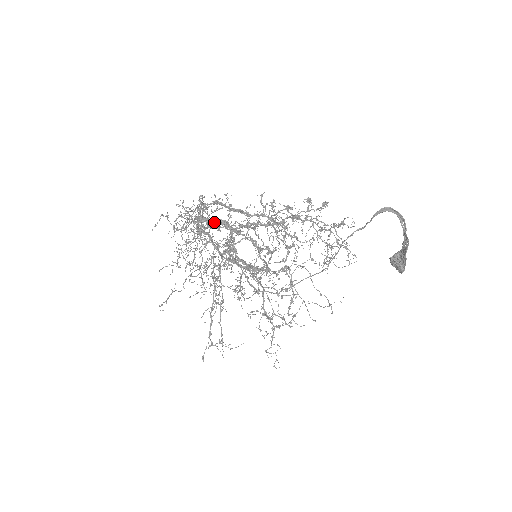
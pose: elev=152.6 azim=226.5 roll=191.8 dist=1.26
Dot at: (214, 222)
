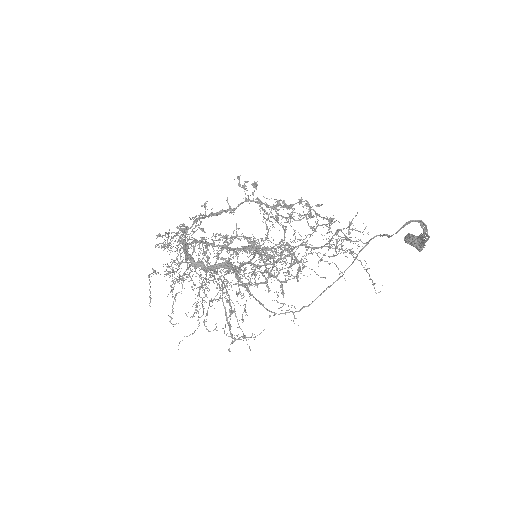
Dot at: (211, 268)
